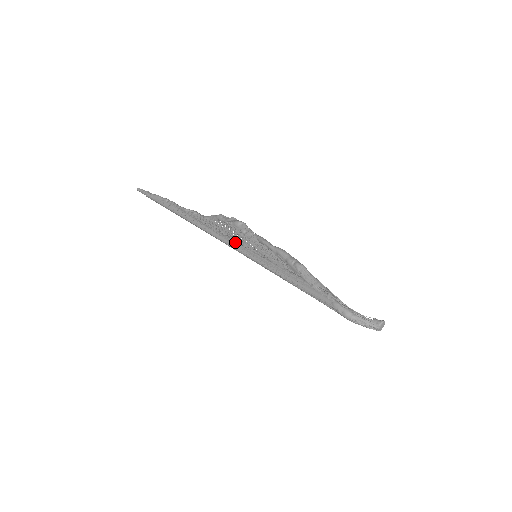
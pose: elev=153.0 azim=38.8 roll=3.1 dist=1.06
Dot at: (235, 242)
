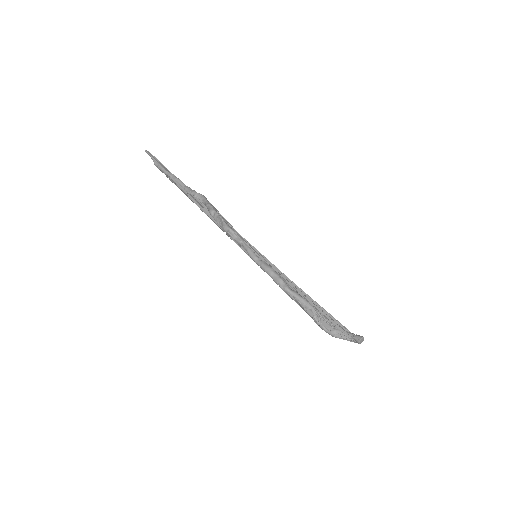
Dot at: occluded
